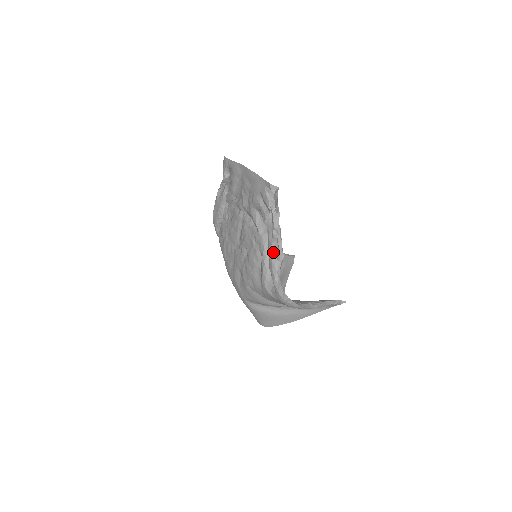
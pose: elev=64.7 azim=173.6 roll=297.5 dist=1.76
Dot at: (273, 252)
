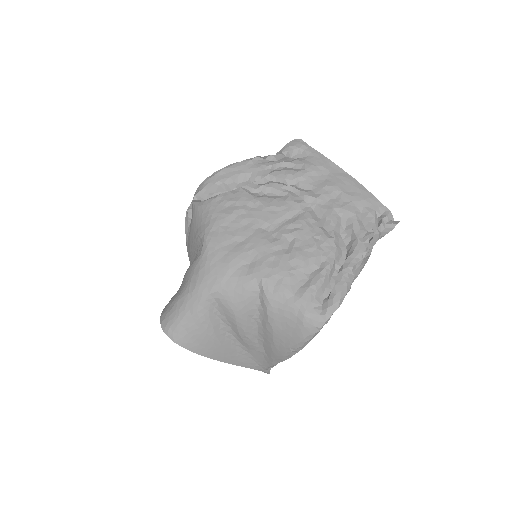
Dot at: (353, 272)
